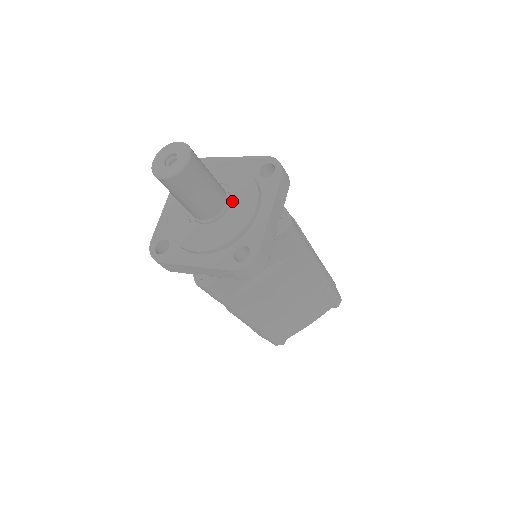
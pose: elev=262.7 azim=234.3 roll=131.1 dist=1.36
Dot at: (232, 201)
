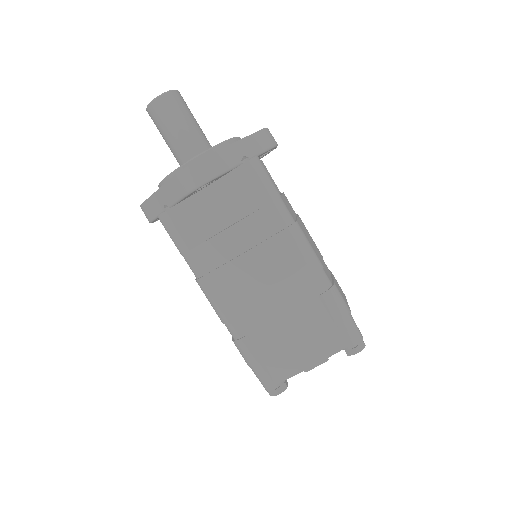
Dot at: occluded
